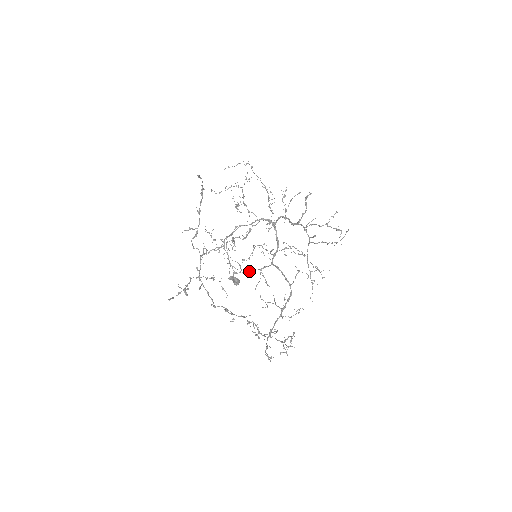
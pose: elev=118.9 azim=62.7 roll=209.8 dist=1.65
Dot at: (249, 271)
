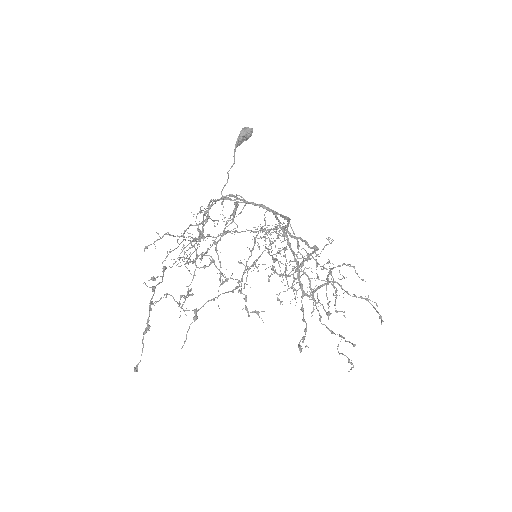
Dot at: occluded
